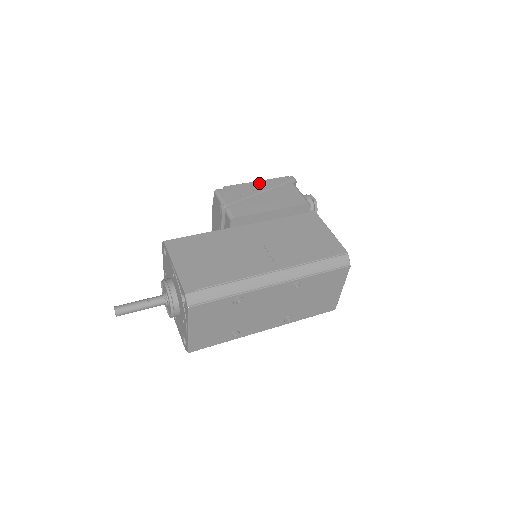
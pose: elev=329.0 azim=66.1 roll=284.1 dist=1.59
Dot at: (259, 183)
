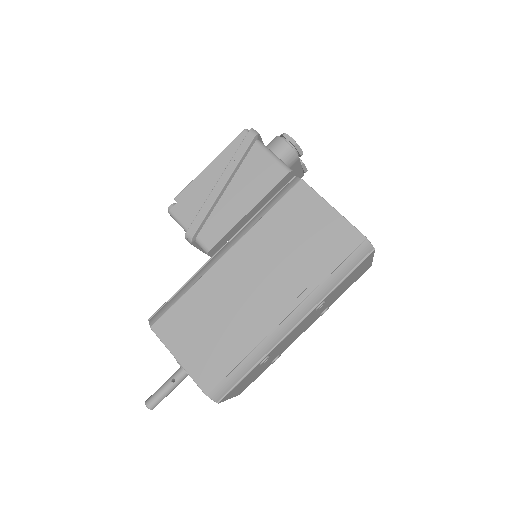
Dot at: (214, 166)
